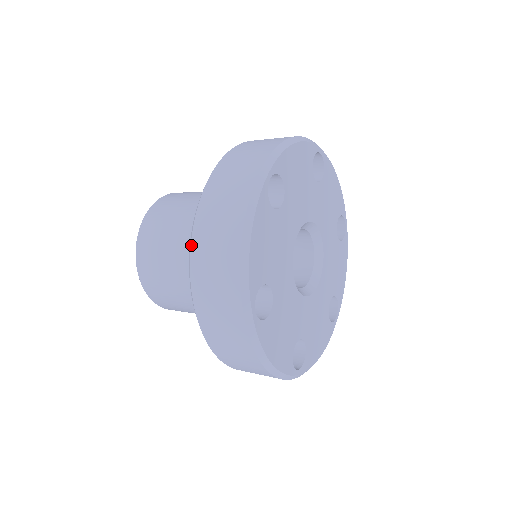
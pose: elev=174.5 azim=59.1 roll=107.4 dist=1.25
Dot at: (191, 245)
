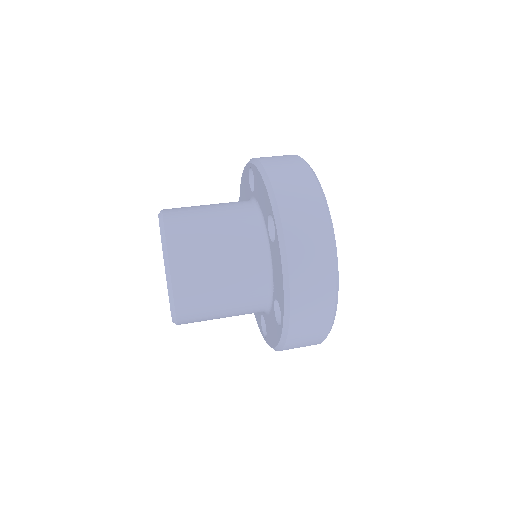
Dot at: occluded
